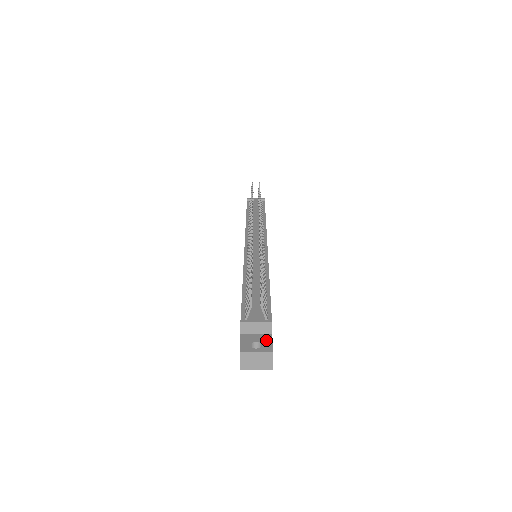
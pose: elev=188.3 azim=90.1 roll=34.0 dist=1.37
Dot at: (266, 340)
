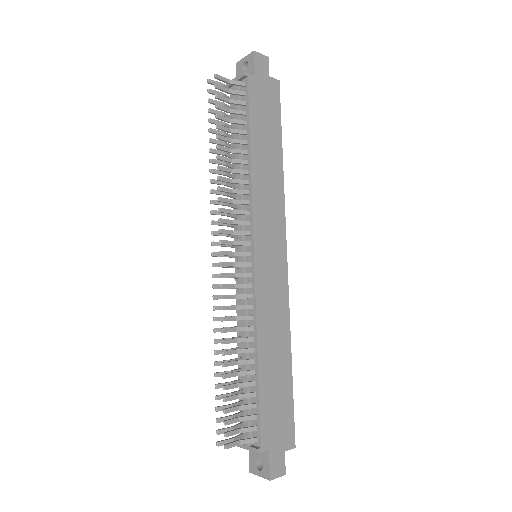
Dot at: (265, 459)
